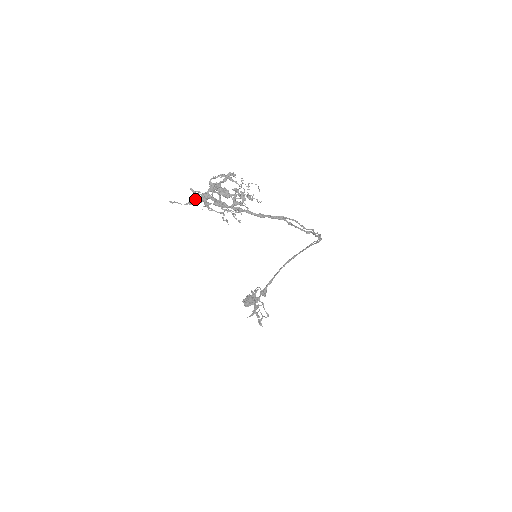
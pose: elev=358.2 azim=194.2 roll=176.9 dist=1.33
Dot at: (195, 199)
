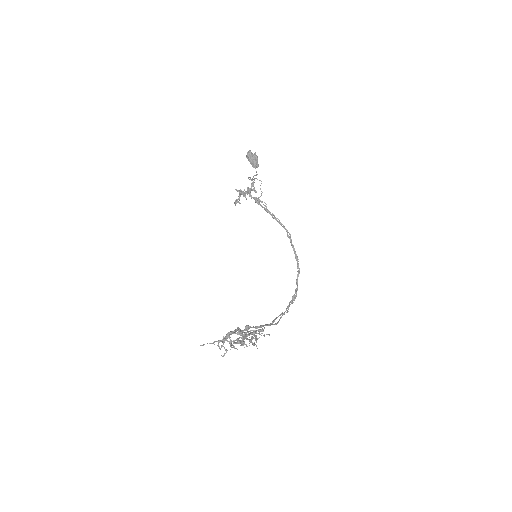
Dot at: (219, 342)
